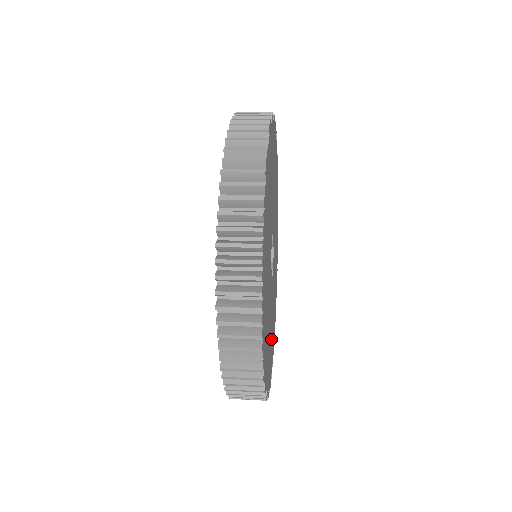
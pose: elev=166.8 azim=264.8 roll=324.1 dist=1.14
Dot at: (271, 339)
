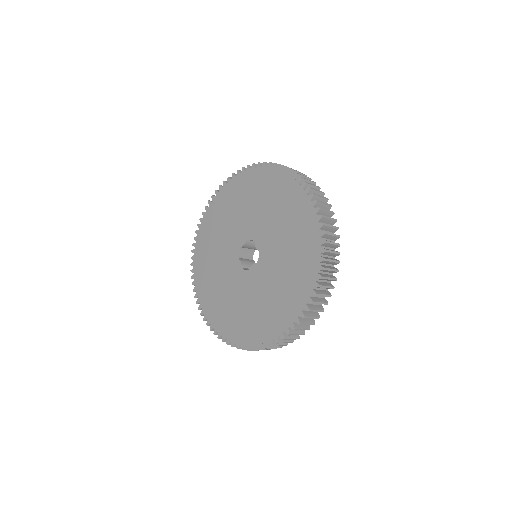
Dot at: occluded
